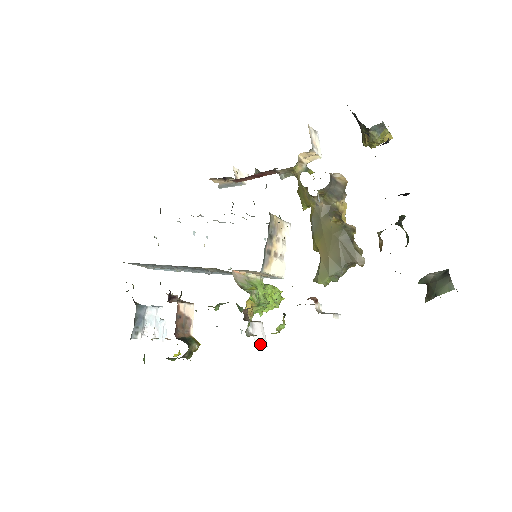
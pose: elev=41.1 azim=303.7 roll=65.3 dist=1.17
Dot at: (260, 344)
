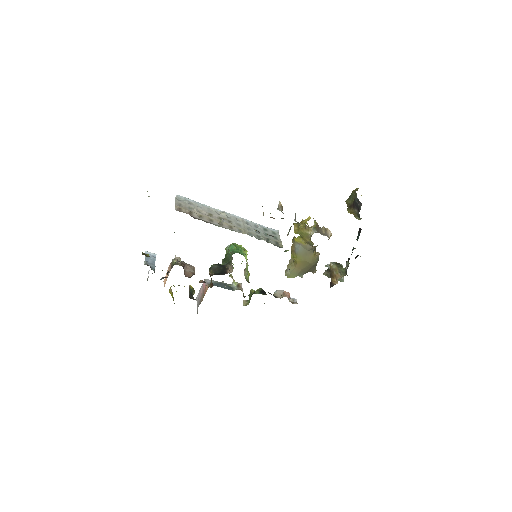
Dot at: occluded
